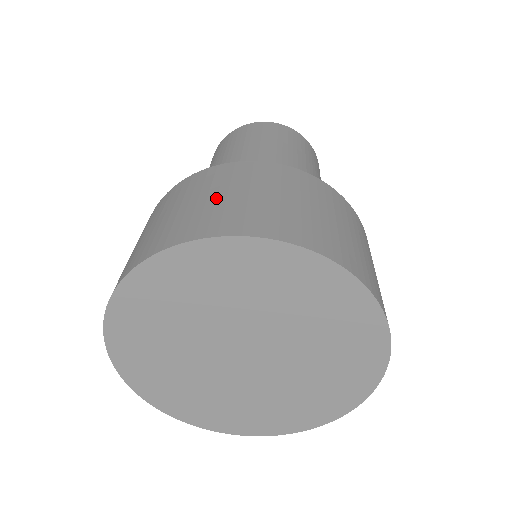
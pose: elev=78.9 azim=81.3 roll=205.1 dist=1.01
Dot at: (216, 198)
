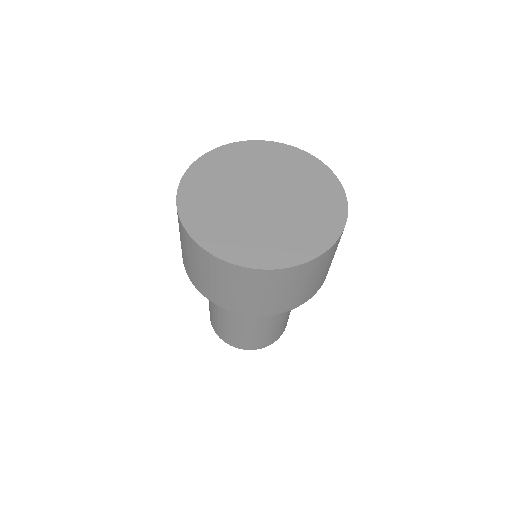
Dot at: occluded
